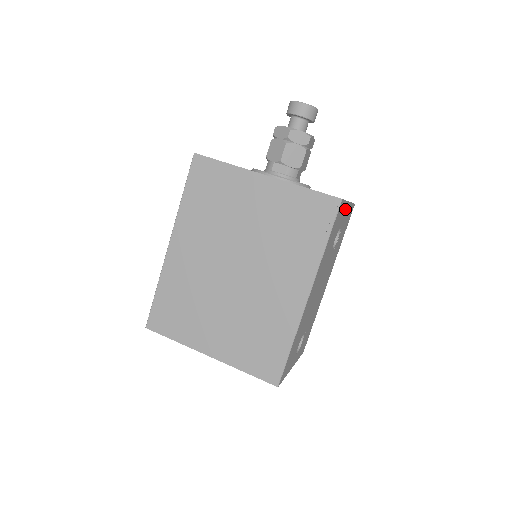
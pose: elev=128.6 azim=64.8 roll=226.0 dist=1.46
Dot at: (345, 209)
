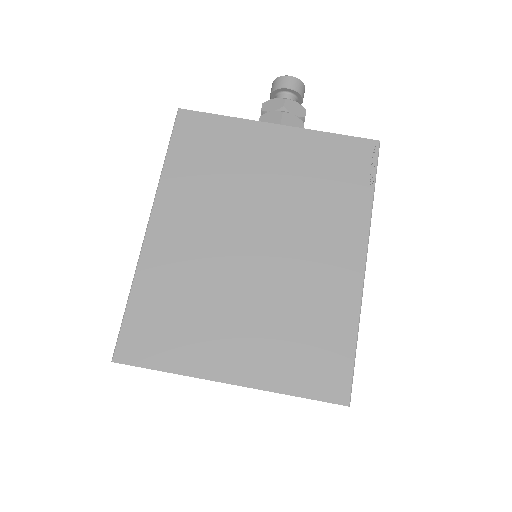
Dot at: occluded
